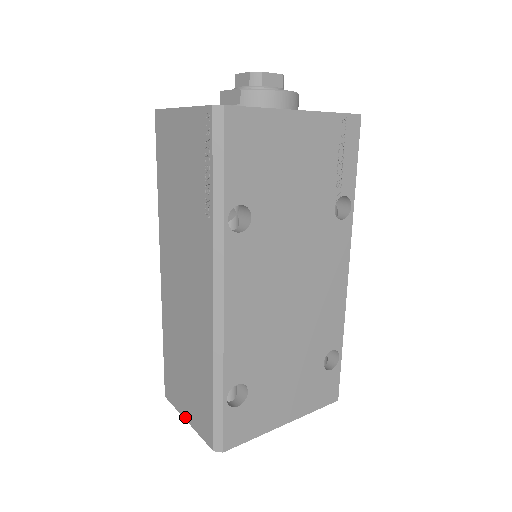
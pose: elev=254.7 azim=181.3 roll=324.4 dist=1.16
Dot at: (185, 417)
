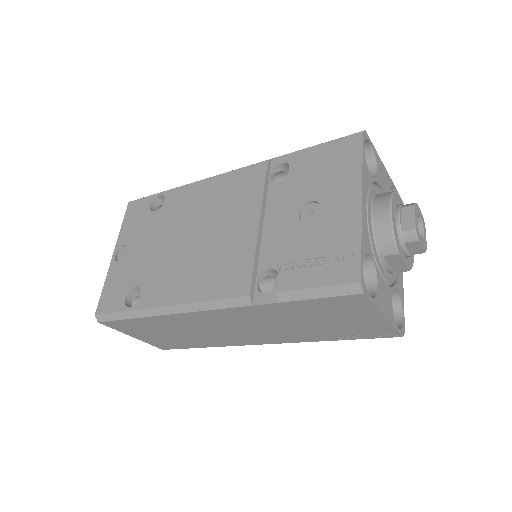
Dot at: (132, 336)
